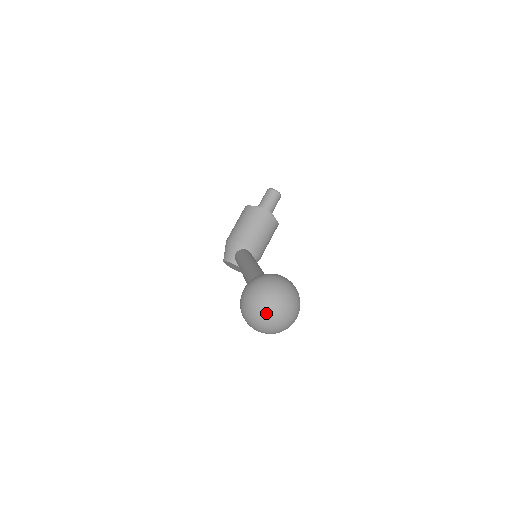
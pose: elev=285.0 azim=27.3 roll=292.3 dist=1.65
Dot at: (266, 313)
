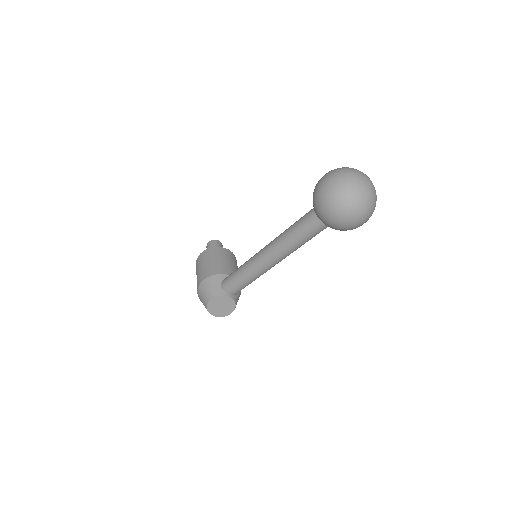
Dot at: (360, 181)
